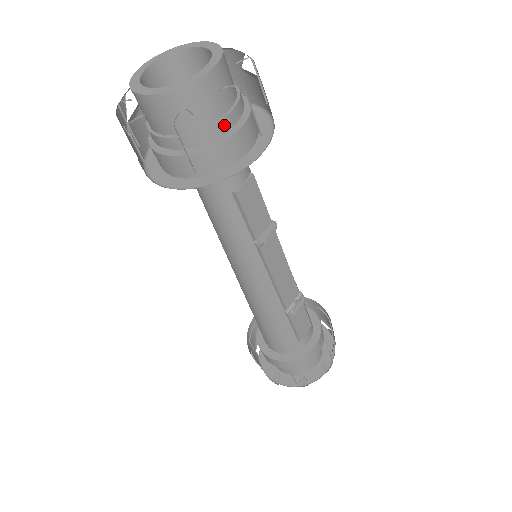
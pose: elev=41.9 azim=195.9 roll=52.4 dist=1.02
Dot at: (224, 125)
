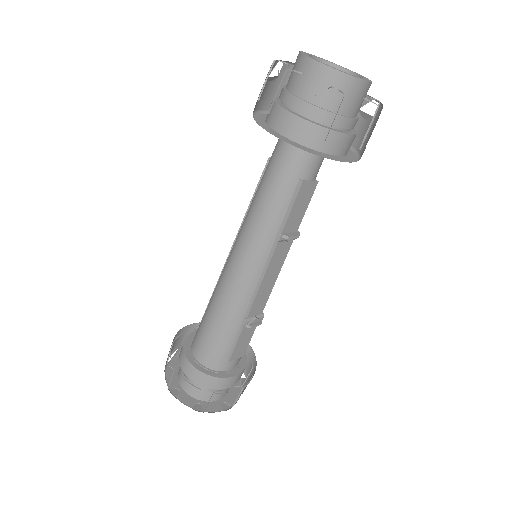
Dot at: (344, 123)
